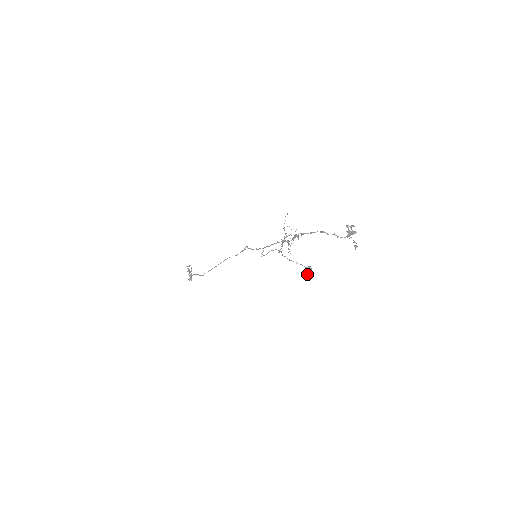
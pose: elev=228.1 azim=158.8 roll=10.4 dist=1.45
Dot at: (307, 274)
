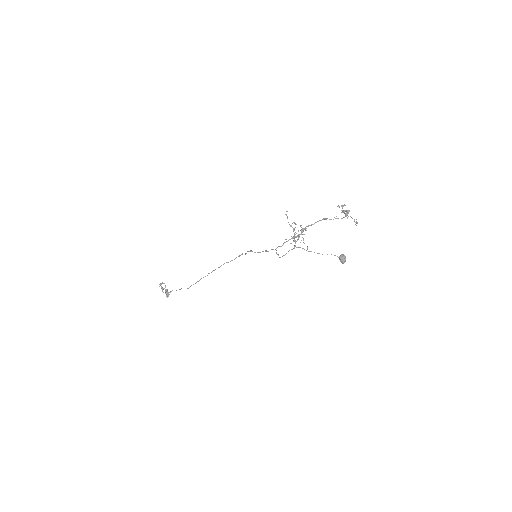
Dot at: (344, 262)
